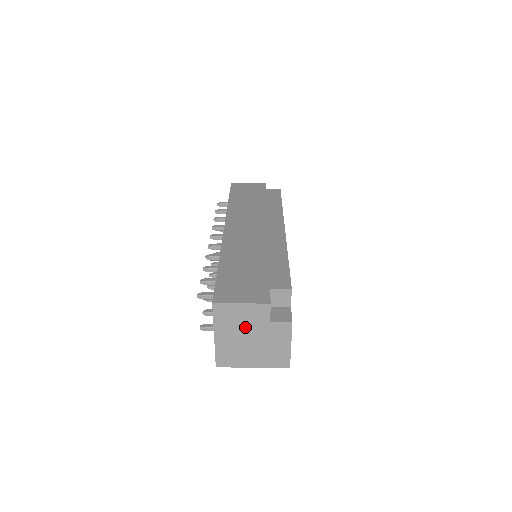
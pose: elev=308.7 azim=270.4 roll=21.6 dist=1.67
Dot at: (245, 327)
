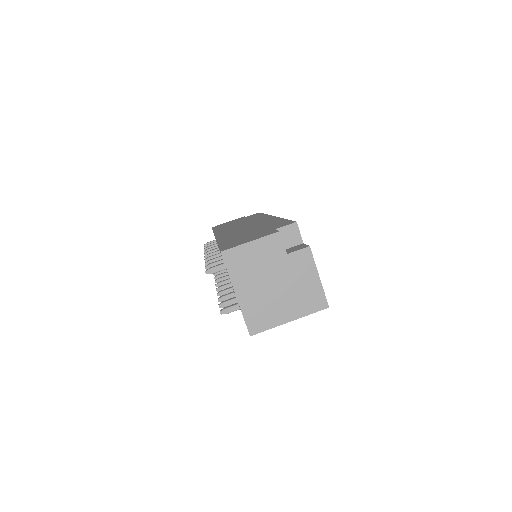
Dot at: (264, 270)
